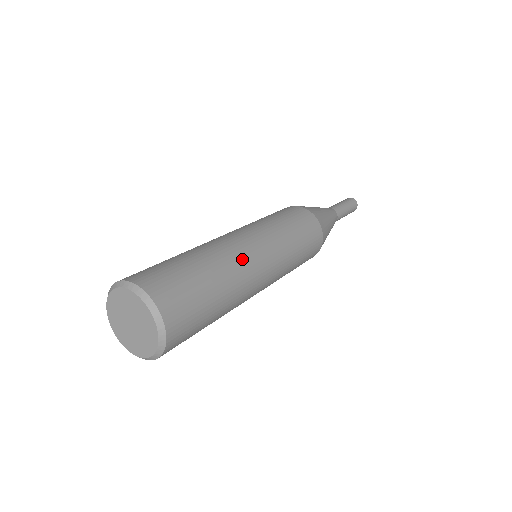
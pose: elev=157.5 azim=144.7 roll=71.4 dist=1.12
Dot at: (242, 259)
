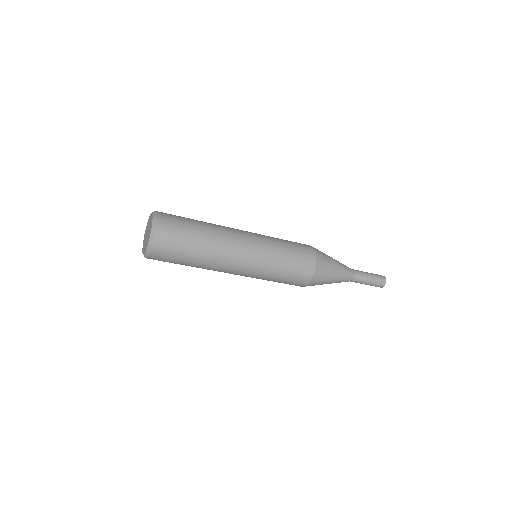
Dot at: (227, 228)
